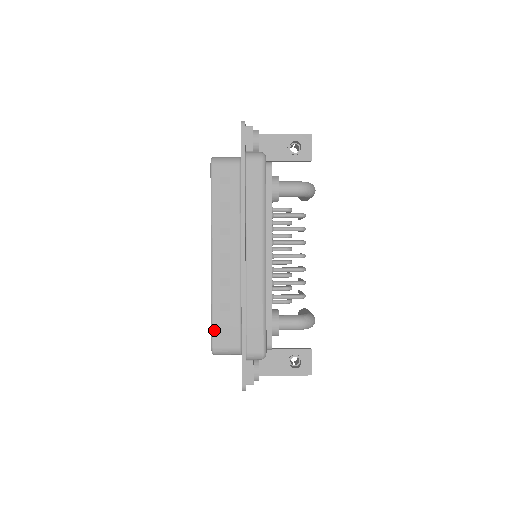
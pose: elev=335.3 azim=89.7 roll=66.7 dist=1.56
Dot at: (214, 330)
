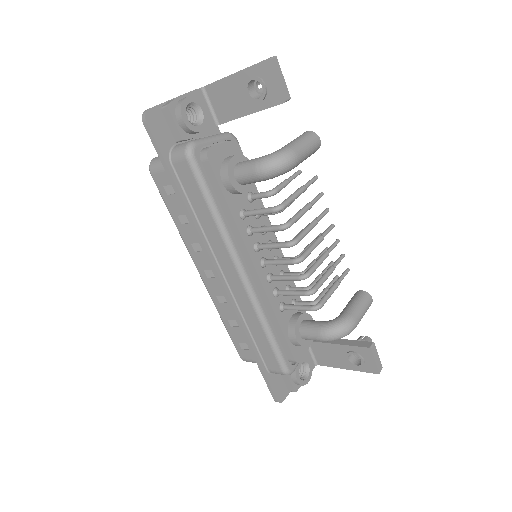
Dot at: (234, 343)
